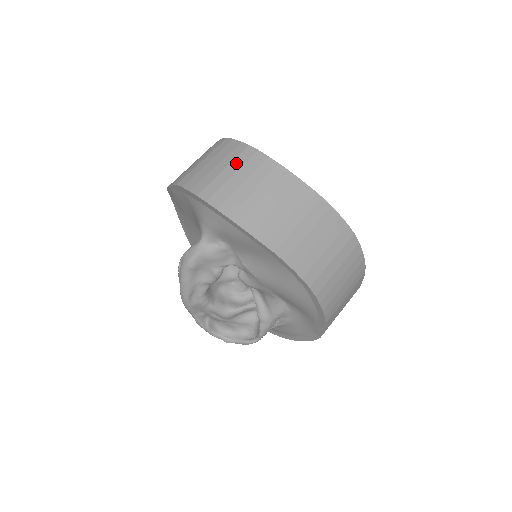
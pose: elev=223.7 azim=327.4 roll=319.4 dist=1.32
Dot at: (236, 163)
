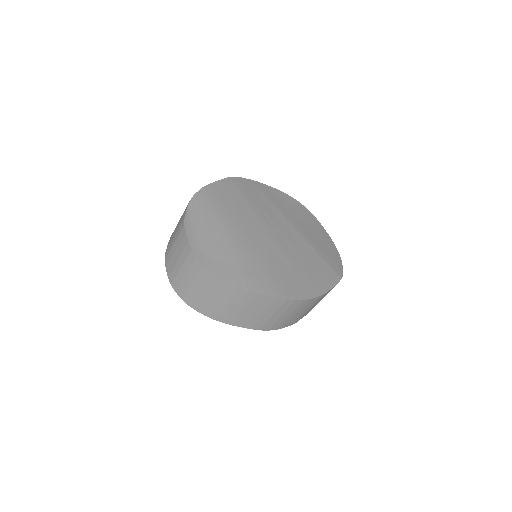
Dot at: (186, 265)
